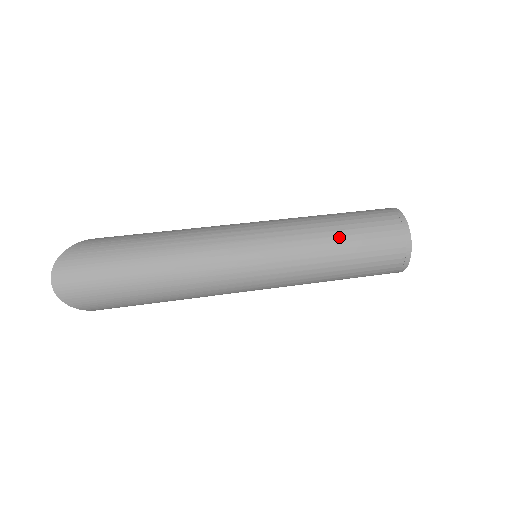
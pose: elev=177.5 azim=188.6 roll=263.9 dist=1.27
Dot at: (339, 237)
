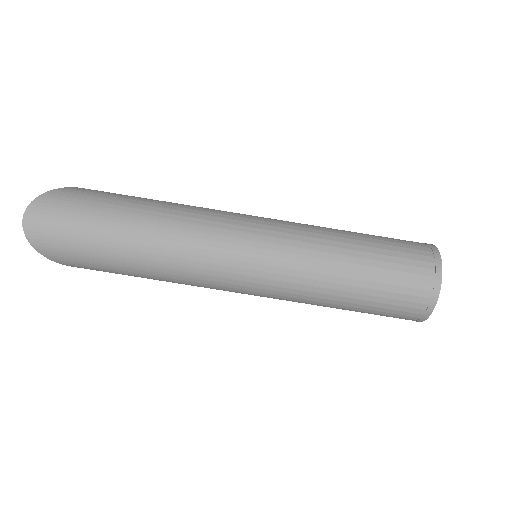
Dot at: (354, 257)
